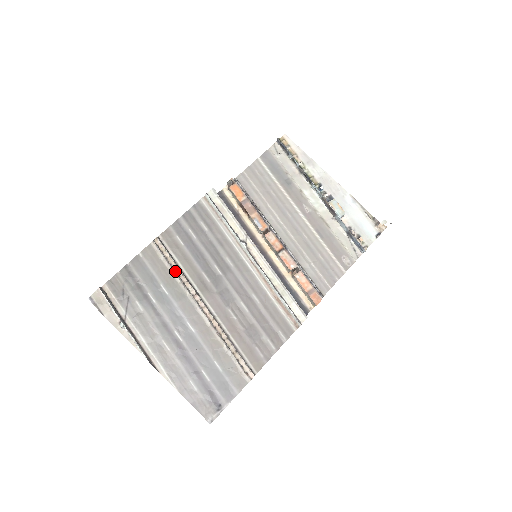
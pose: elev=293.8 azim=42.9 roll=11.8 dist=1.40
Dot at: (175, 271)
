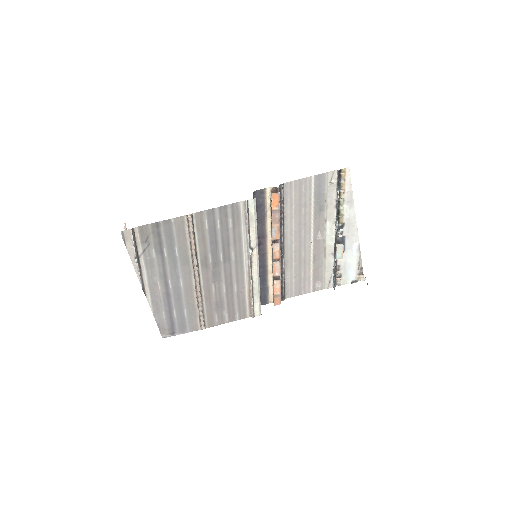
Dot at: (191, 244)
